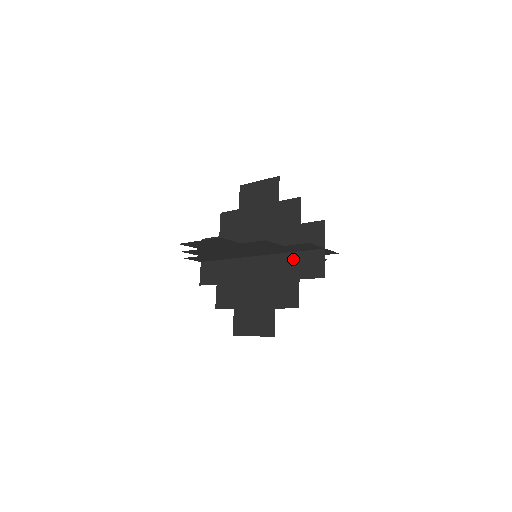
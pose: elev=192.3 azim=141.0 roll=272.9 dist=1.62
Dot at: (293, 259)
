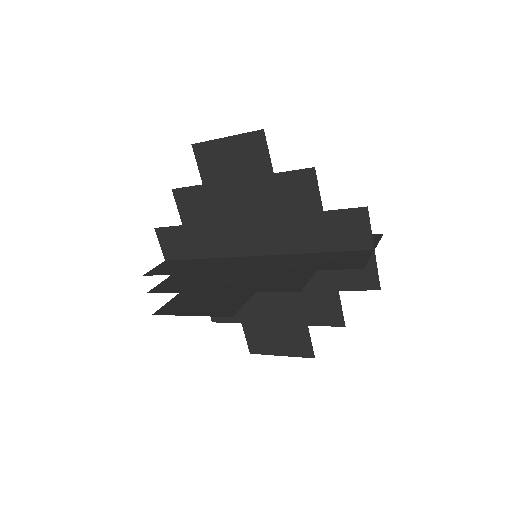
Dot at: (316, 257)
